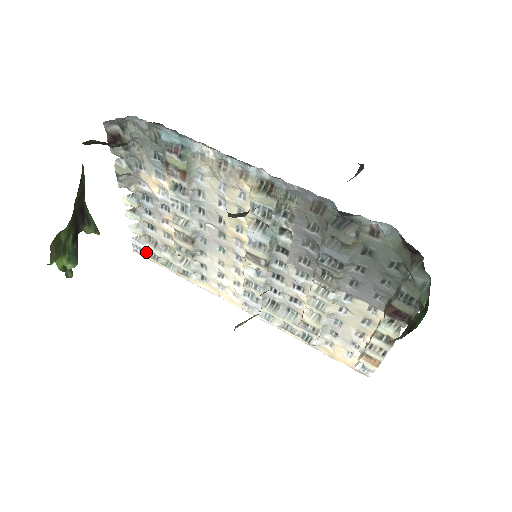
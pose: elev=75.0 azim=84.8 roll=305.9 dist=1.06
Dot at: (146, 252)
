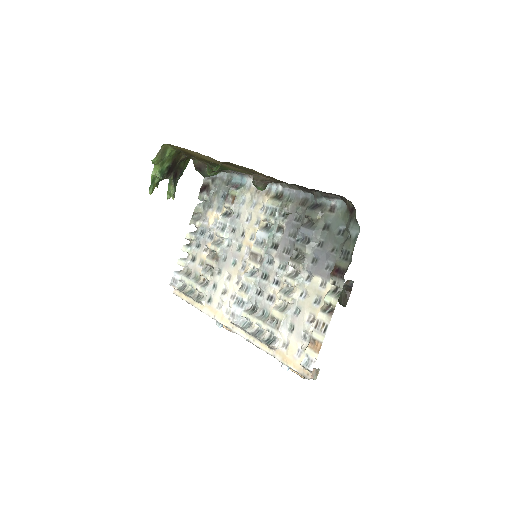
Dot at: (178, 284)
